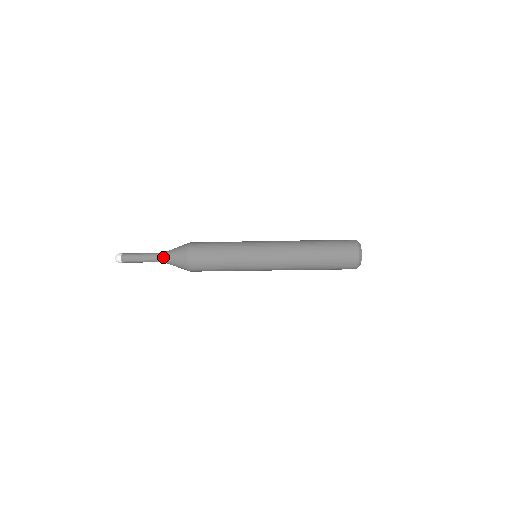
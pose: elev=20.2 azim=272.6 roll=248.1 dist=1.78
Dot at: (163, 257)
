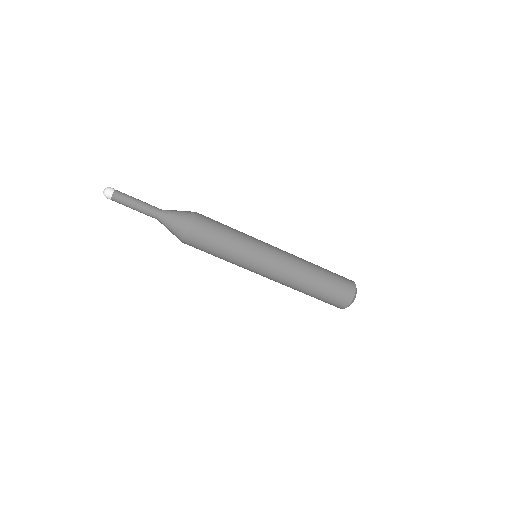
Dot at: (161, 215)
